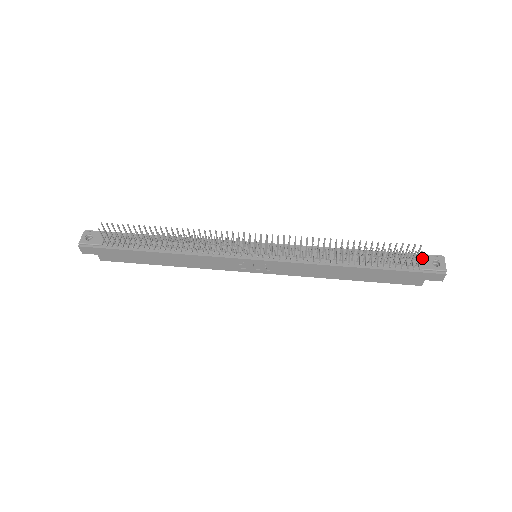
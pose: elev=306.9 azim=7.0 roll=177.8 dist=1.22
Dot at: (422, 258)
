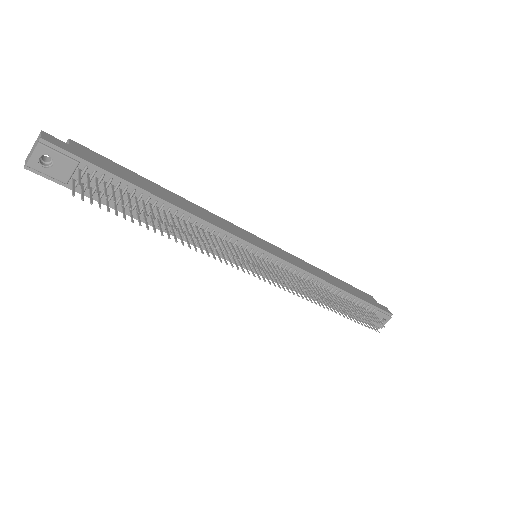
Dot at: (378, 315)
